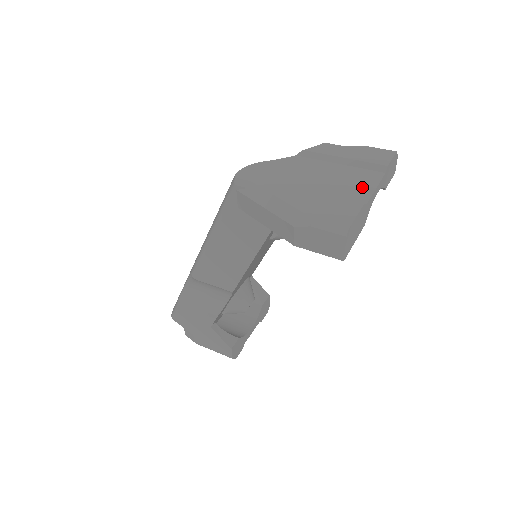
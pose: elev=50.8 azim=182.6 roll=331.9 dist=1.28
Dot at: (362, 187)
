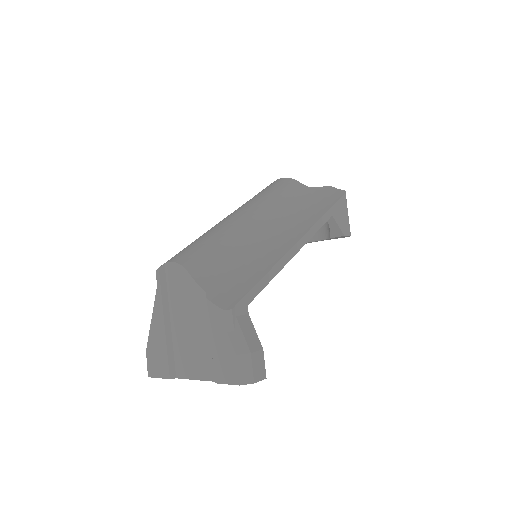
Dot at: (191, 369)
